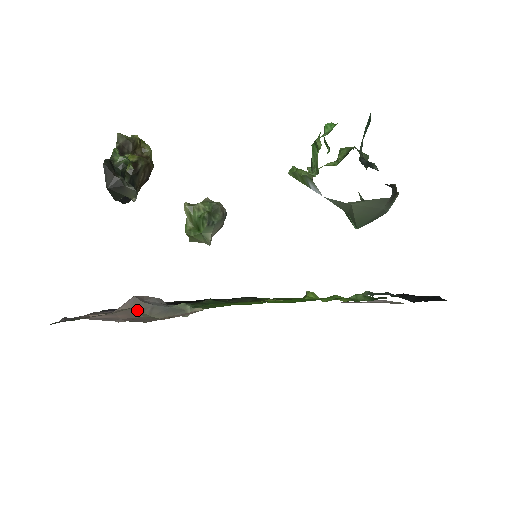
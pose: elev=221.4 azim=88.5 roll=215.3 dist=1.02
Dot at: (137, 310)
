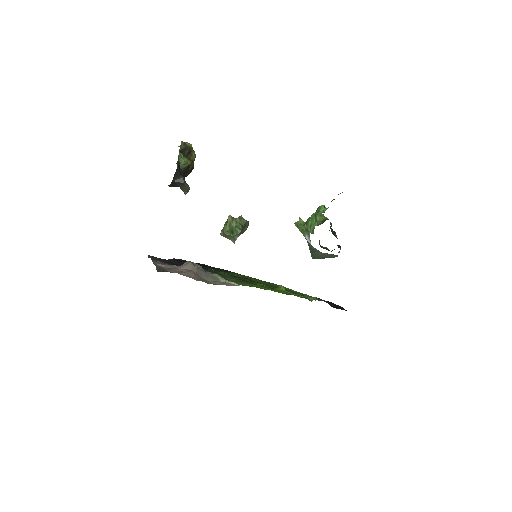
Dot at: (195, 272)
